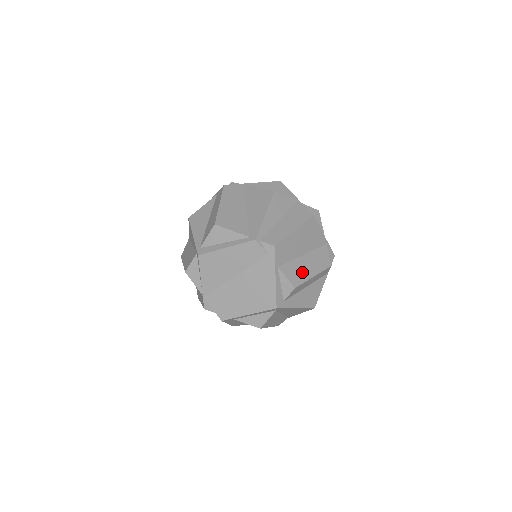
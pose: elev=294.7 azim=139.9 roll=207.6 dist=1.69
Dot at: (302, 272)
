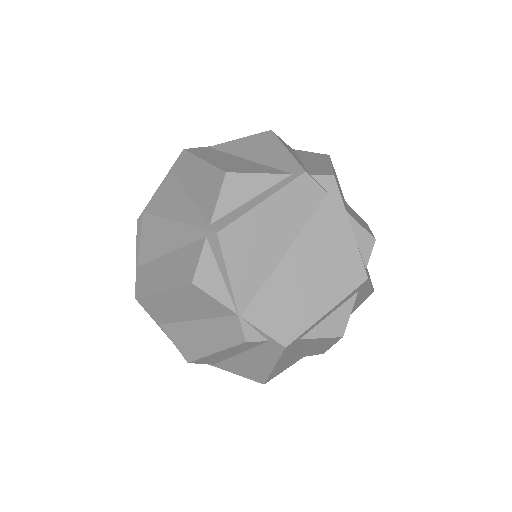
Dot at: occluded
